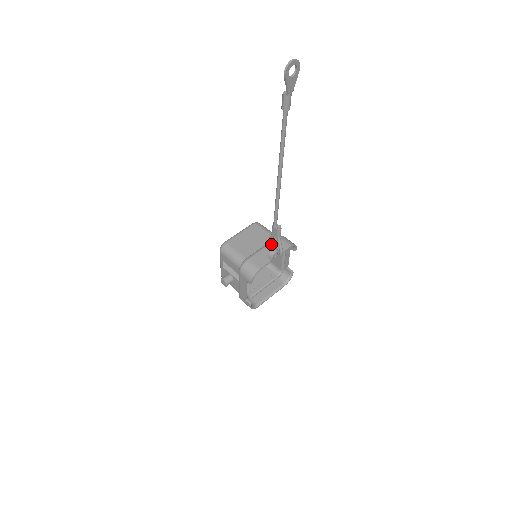
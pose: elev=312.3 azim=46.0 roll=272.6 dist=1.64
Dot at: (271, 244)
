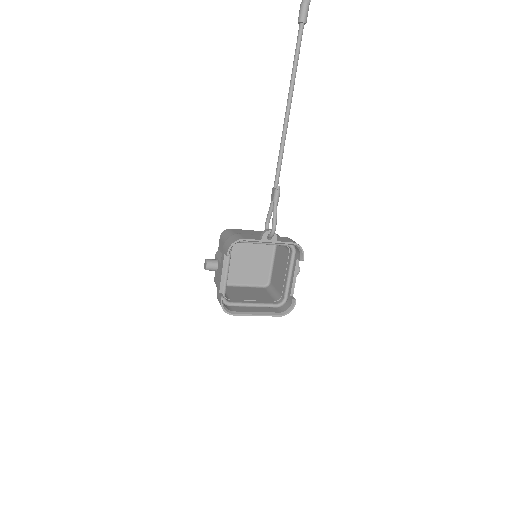
Dot at: occluded
